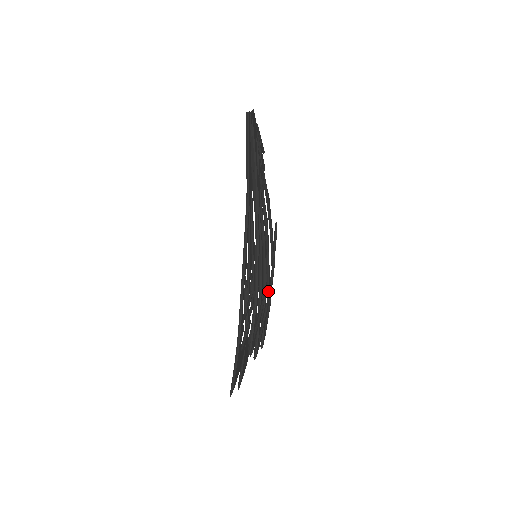
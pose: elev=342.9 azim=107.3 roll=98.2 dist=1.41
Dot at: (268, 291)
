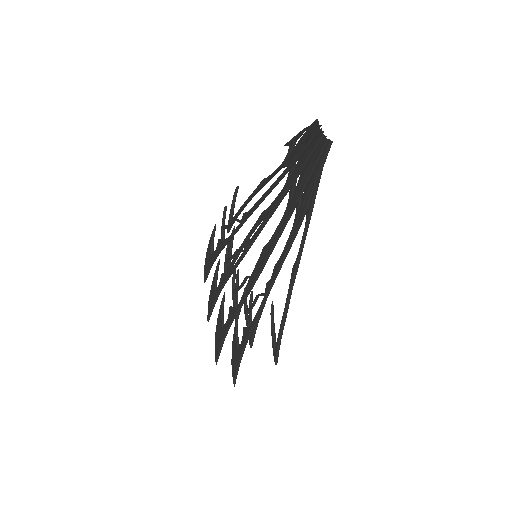
Dot at: (233, 265)
